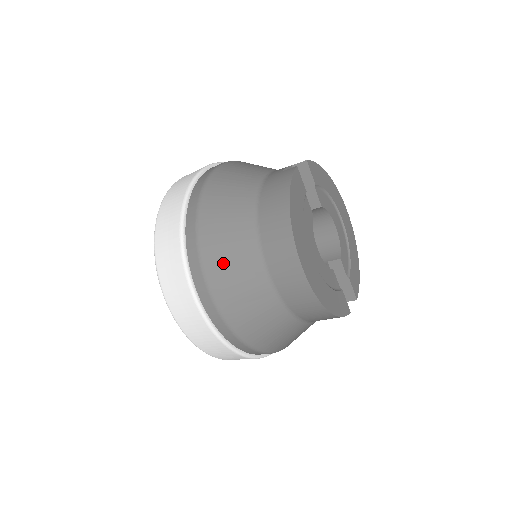
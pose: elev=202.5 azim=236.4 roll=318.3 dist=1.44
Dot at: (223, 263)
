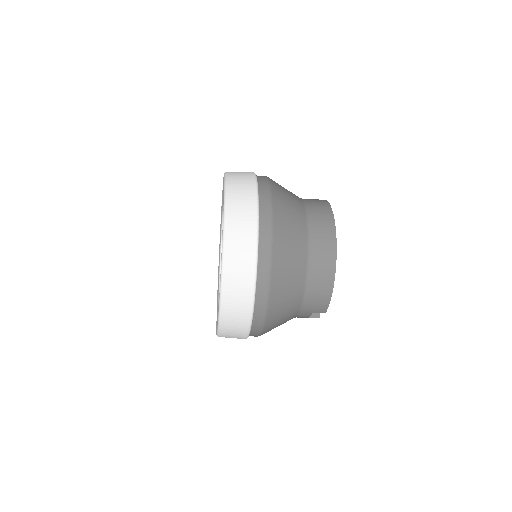
Dot at: (284, 207)
